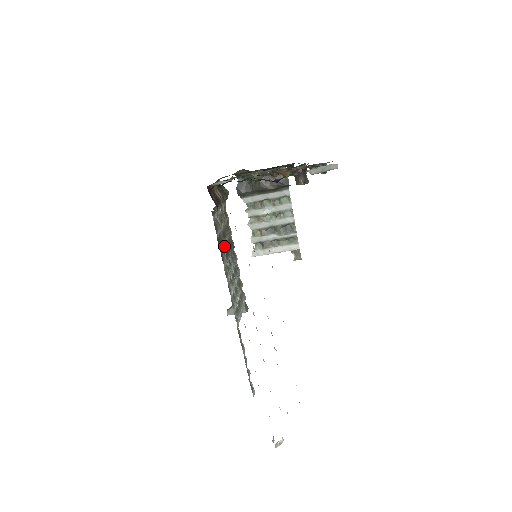
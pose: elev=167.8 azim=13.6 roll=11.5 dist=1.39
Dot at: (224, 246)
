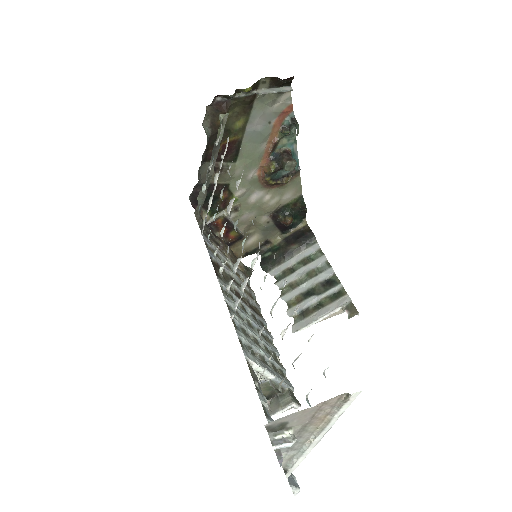
Dot at: (228, 280)
